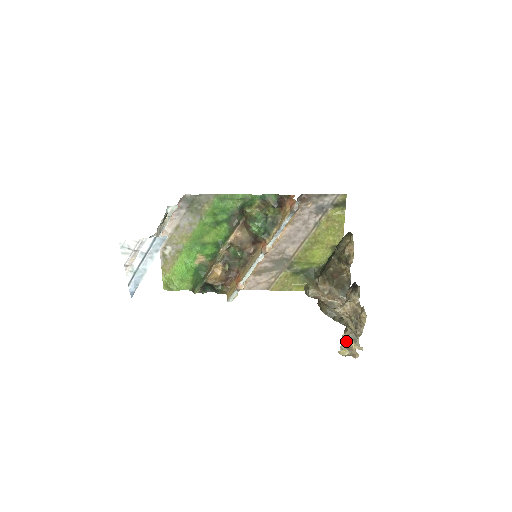
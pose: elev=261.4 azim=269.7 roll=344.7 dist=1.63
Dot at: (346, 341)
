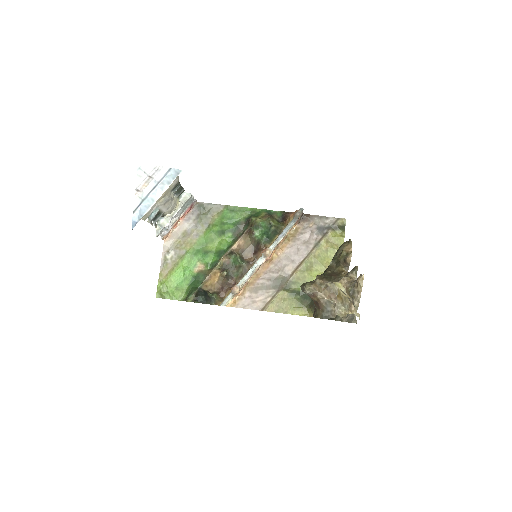
Dot at: (342, 295)
